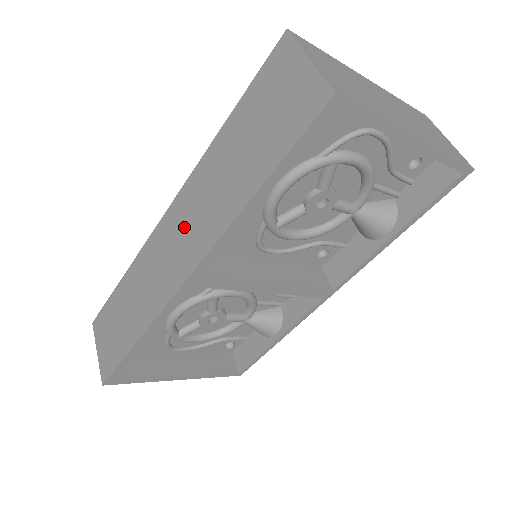
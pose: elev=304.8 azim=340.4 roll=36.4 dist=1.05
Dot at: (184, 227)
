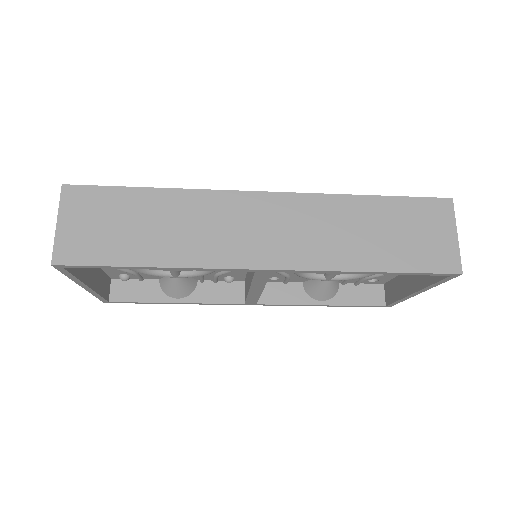
Dot at: (285, 226)
